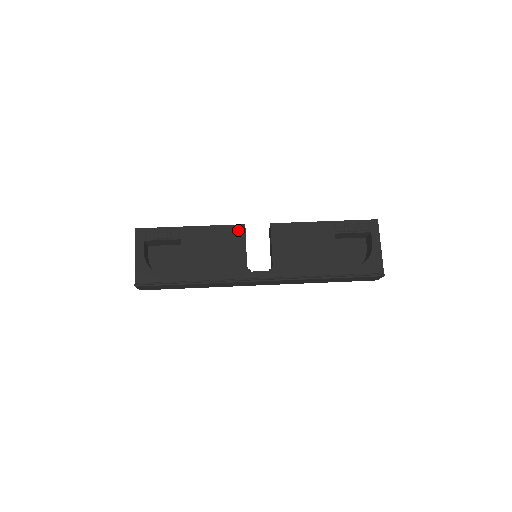
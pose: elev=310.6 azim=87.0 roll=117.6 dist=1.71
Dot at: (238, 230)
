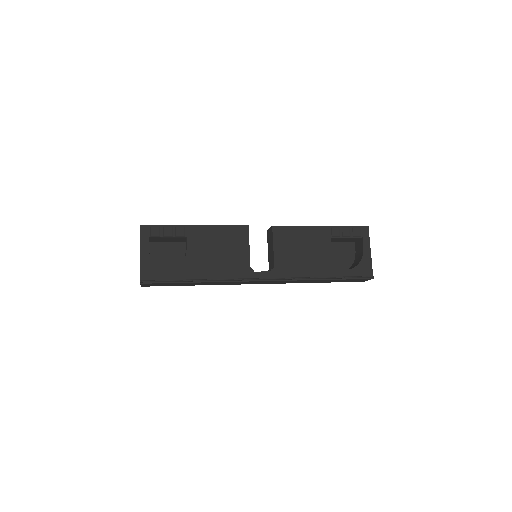
Dot at: (242, 231)
